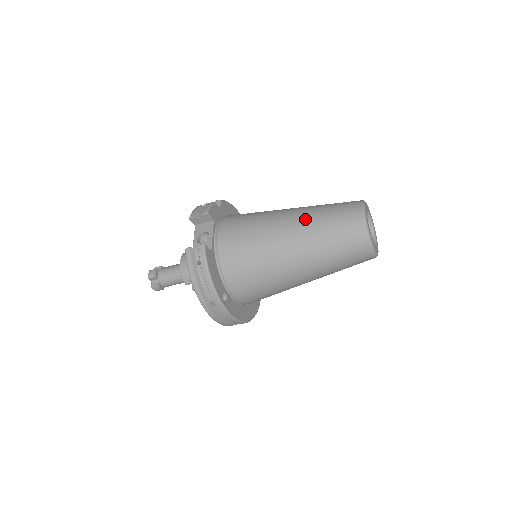
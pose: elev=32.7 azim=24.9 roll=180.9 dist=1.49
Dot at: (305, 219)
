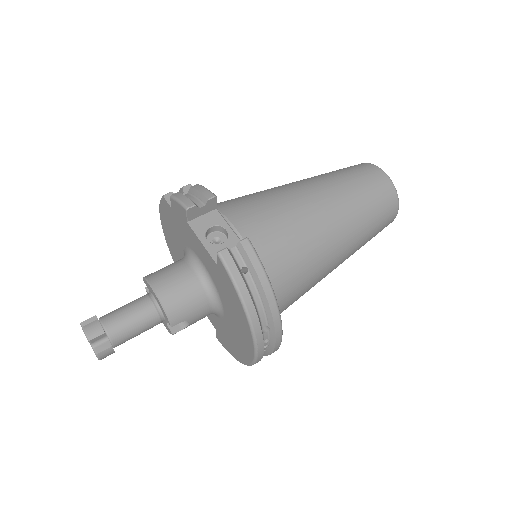
Dot at: (333, 187)
